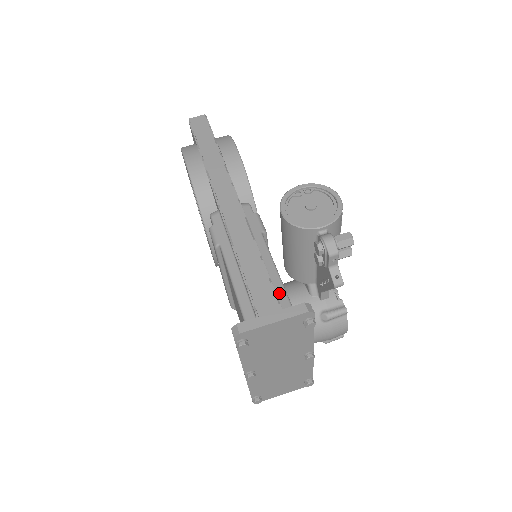
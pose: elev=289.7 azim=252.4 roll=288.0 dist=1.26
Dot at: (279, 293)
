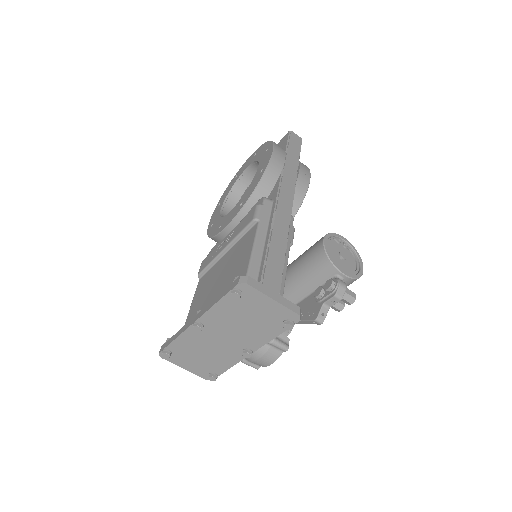
Dot at: occluded
